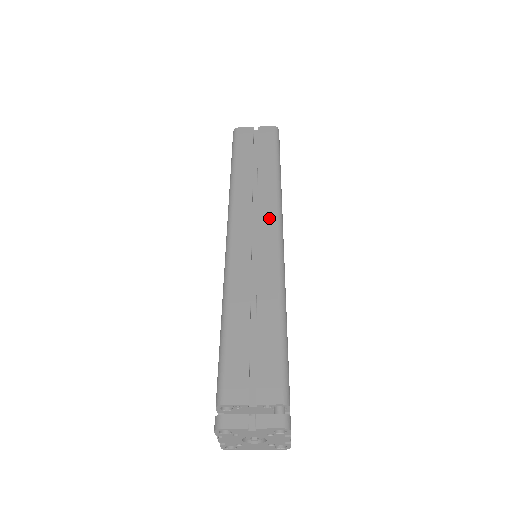
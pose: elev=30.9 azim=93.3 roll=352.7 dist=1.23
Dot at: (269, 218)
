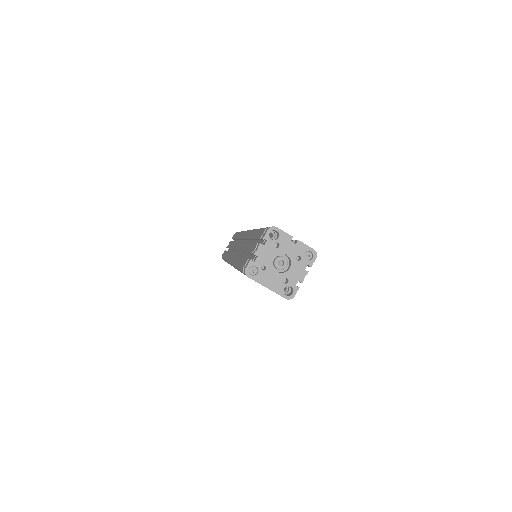
Dot at: occluded
